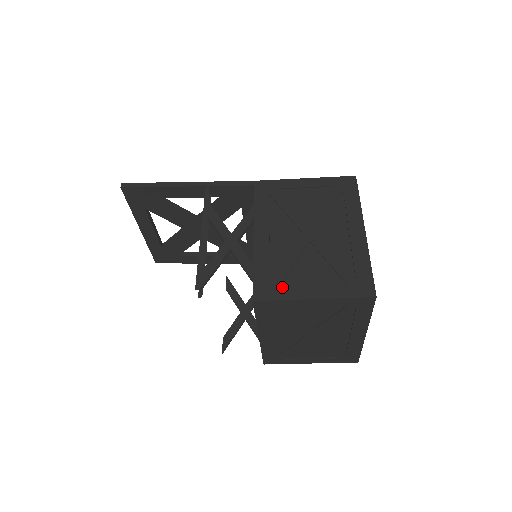
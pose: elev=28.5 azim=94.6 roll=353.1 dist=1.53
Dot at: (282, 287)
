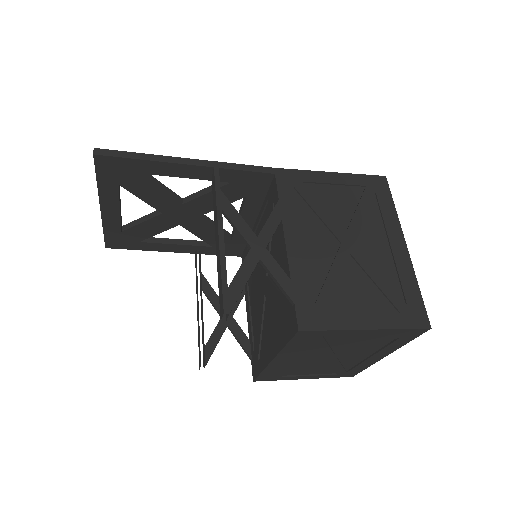
Dot at: (330, 313)
